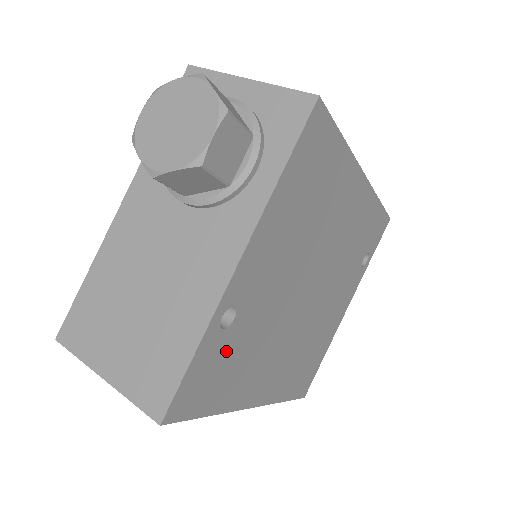
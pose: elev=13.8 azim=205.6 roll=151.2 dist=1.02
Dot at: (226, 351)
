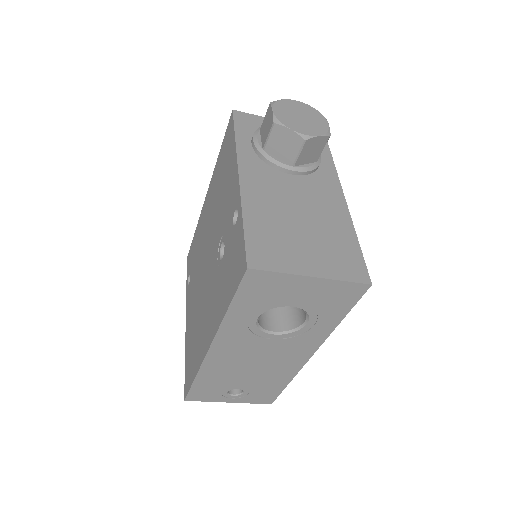
Dot at: occluded
